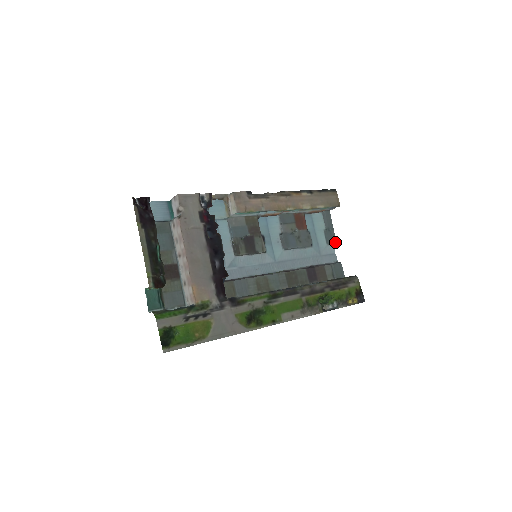
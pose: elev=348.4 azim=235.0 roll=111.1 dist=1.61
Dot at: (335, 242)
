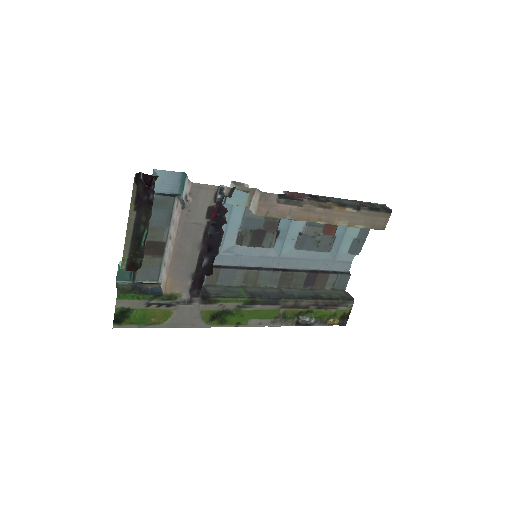
Dot at: (358, 254)
